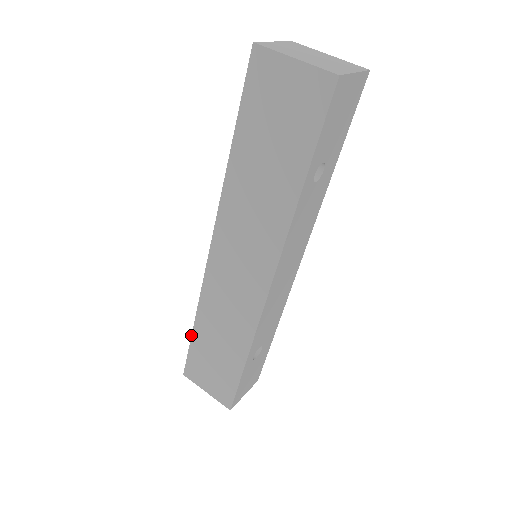
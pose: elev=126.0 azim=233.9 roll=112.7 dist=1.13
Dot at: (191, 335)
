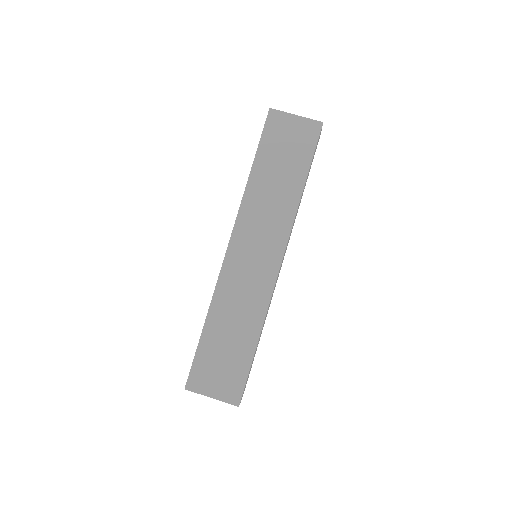
Dot at: (200, 337)
